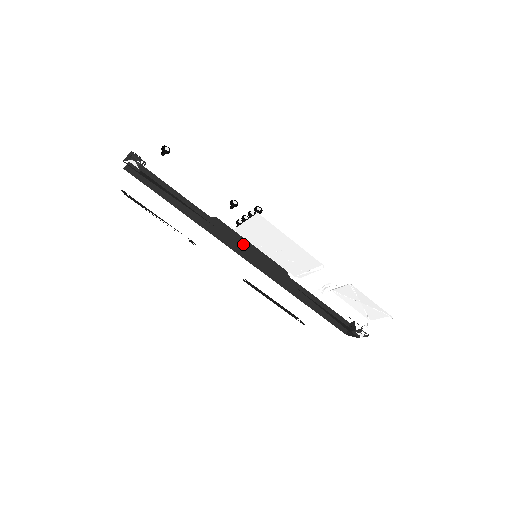
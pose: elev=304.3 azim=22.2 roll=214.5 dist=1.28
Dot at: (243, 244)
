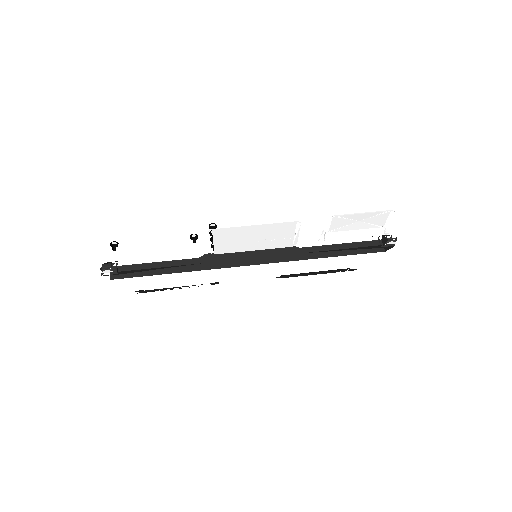
Dot at: (241, 255)
